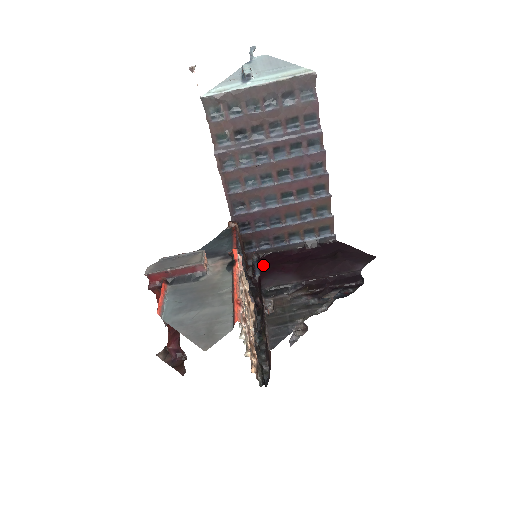
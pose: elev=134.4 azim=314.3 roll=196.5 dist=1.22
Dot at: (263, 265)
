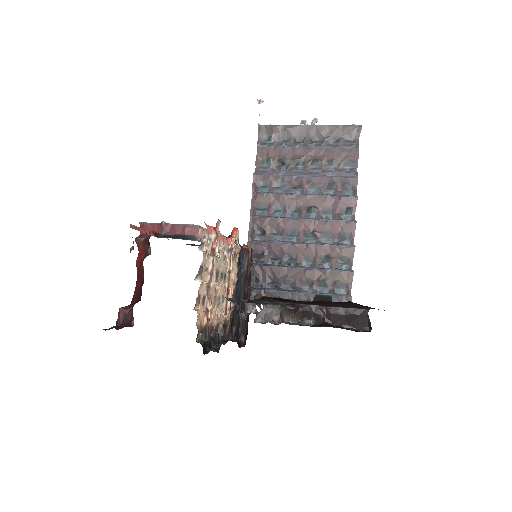
Dot at: occluded
